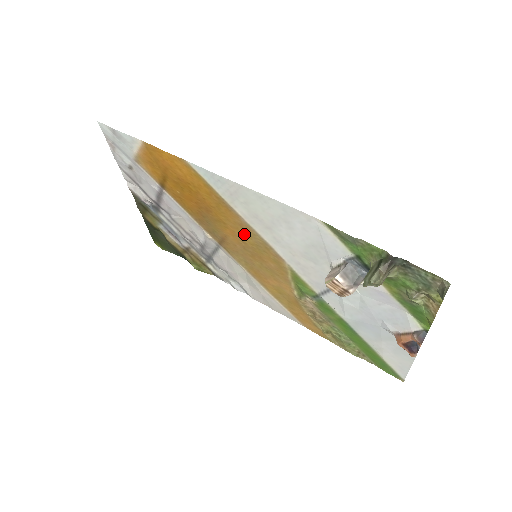
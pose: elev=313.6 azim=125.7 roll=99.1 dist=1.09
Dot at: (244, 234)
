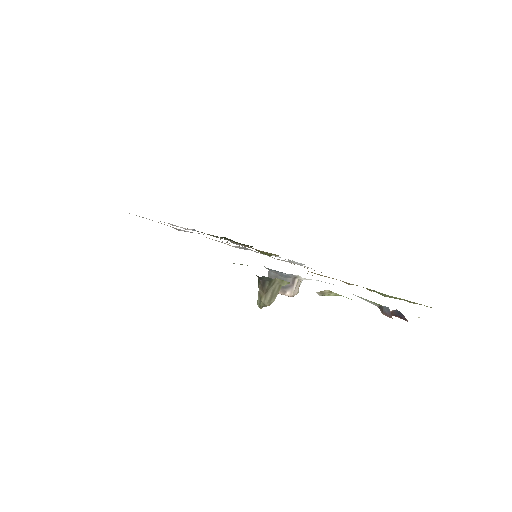
Dot at: occluded
